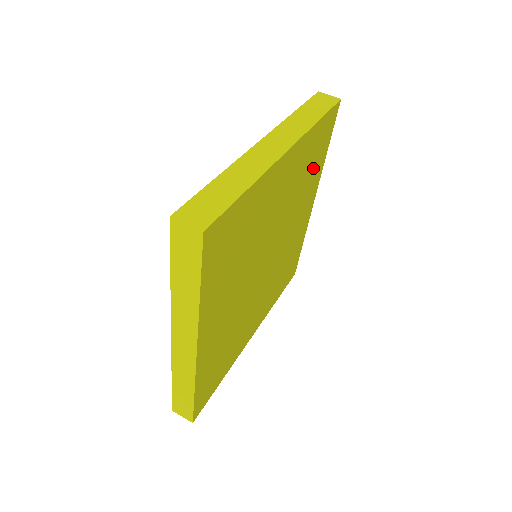
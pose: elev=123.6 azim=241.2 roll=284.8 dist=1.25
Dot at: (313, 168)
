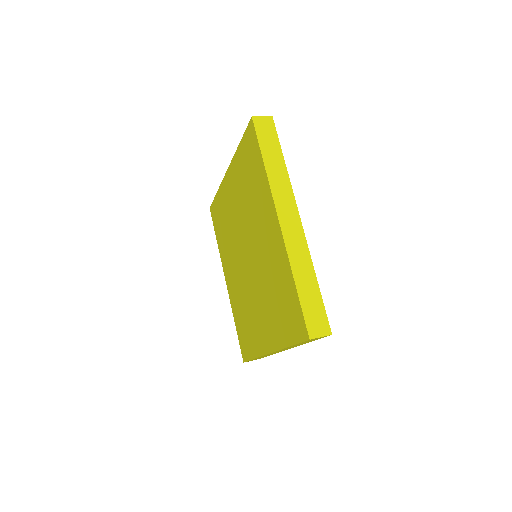
Dot at: occluded
